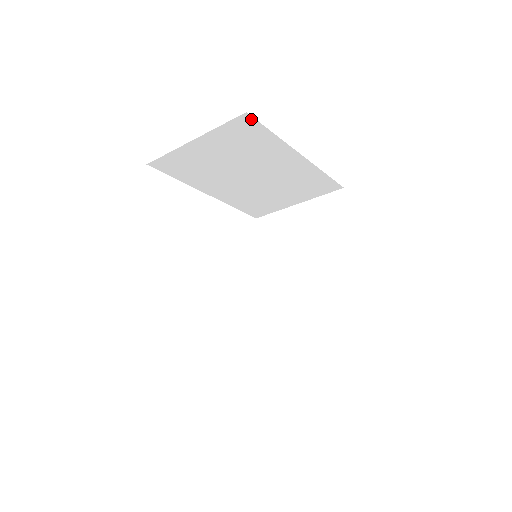
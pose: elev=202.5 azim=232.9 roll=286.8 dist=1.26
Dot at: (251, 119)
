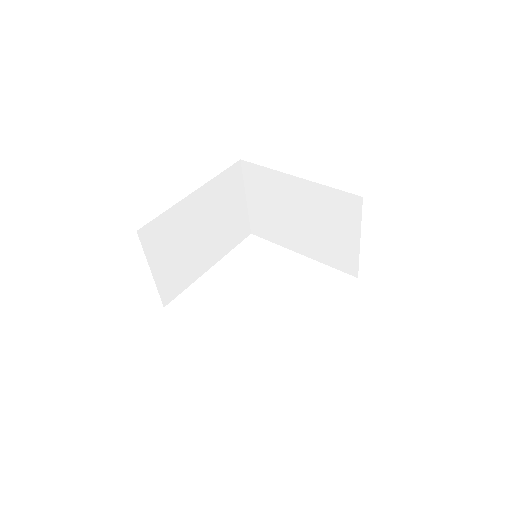
Dot at: (247, 163)
